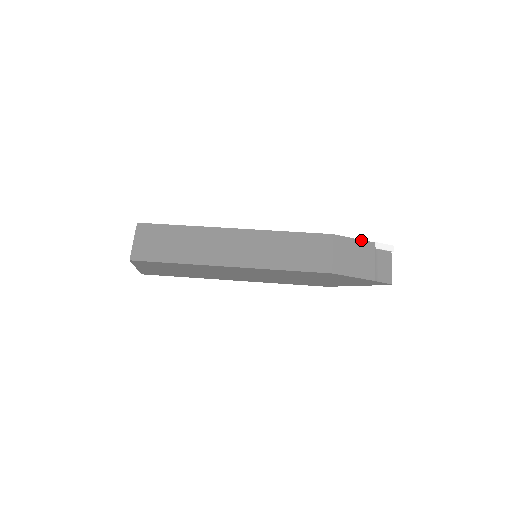
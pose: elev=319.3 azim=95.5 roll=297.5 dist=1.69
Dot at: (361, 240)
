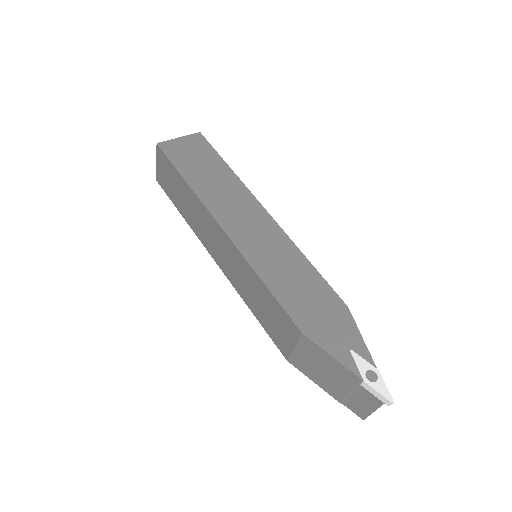
Dot at: (342, 364)
